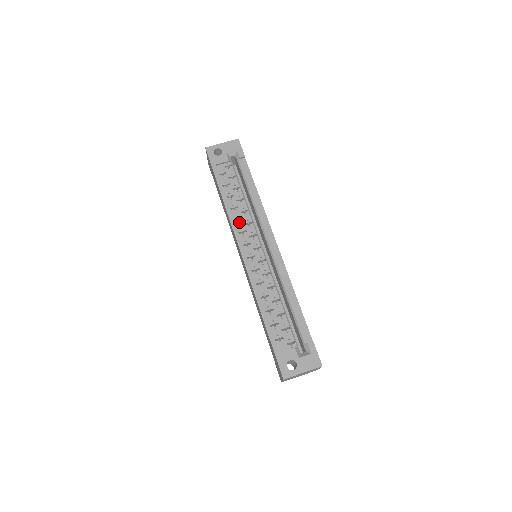
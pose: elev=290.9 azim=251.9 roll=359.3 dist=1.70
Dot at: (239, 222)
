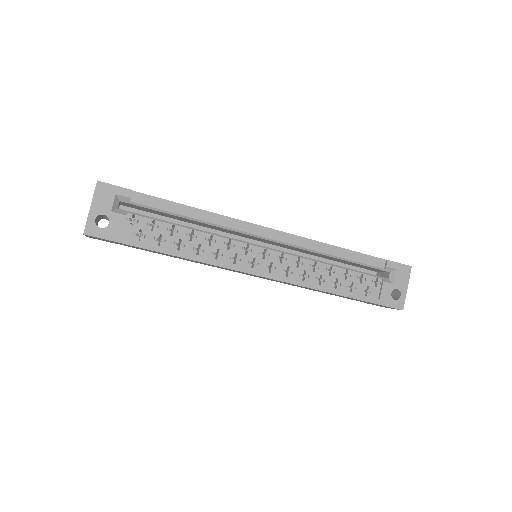
Dot at: (221, 255)
